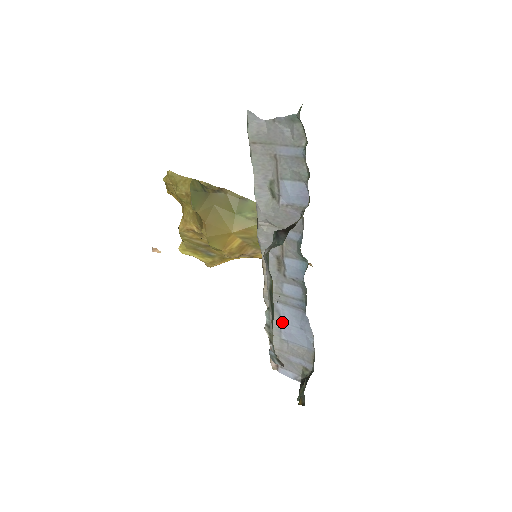
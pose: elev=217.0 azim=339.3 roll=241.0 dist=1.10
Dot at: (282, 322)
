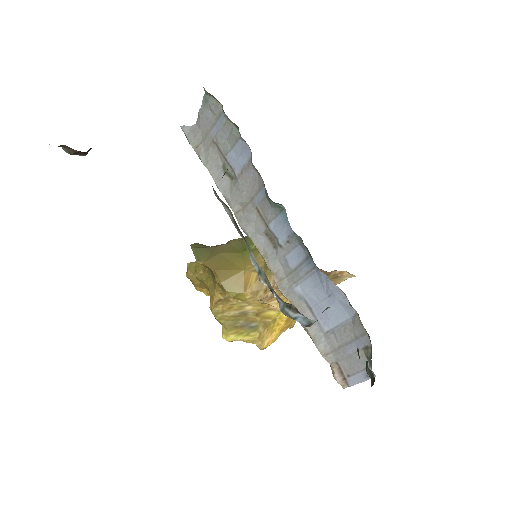
Dot at: occluded
